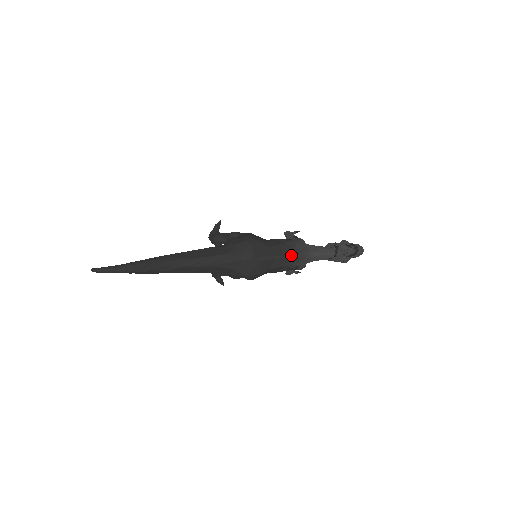
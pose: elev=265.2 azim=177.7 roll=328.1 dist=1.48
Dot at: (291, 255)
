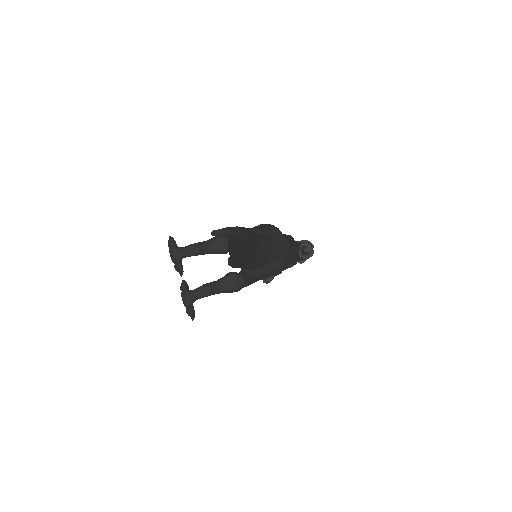
Dot at: (297, 244)
